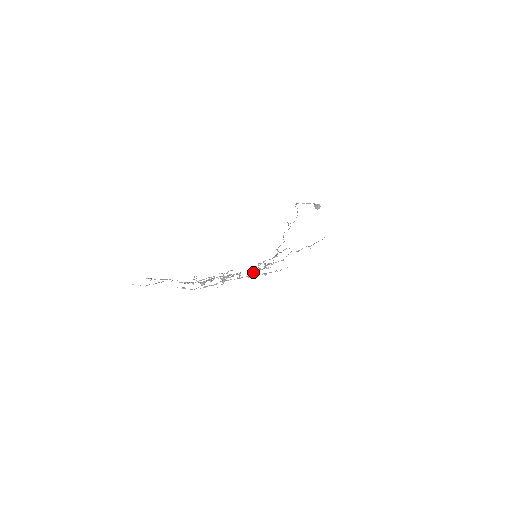
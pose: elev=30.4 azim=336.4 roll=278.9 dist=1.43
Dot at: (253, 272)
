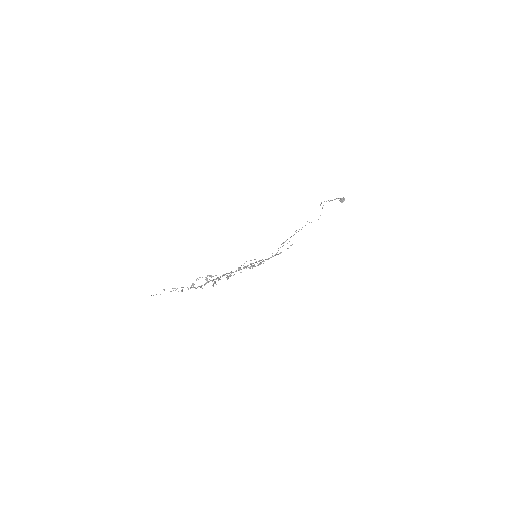
Dot at: occluded
